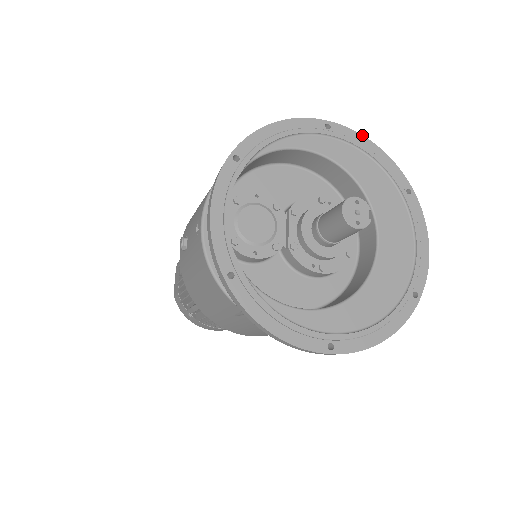
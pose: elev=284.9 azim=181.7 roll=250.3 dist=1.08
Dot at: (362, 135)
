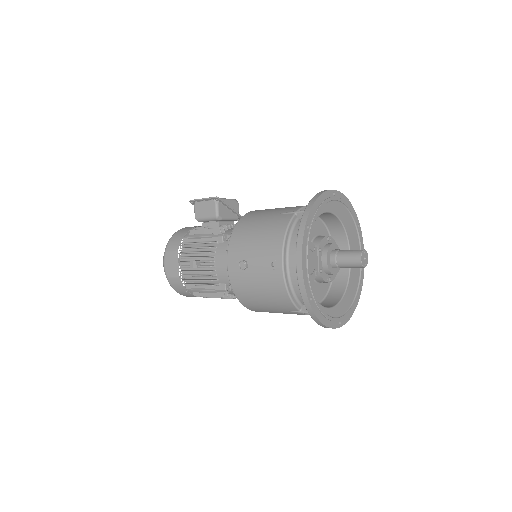
Dot at: occluded
